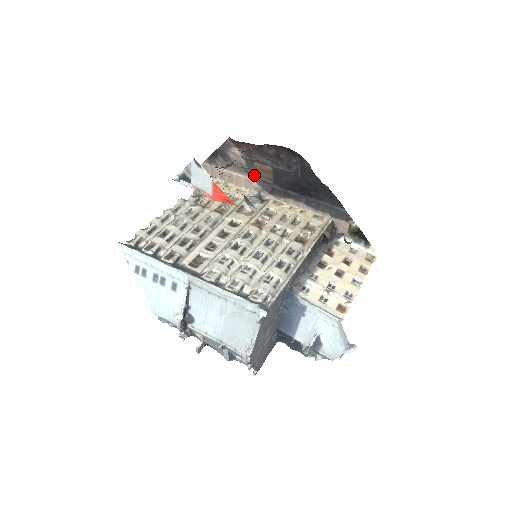
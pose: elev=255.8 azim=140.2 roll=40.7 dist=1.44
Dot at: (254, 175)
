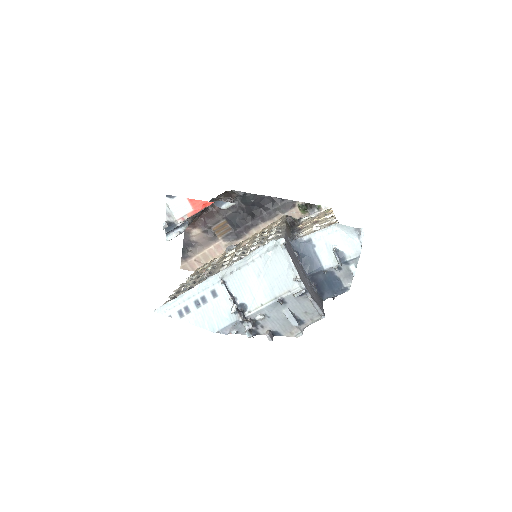
Dot at: (218, 237)
